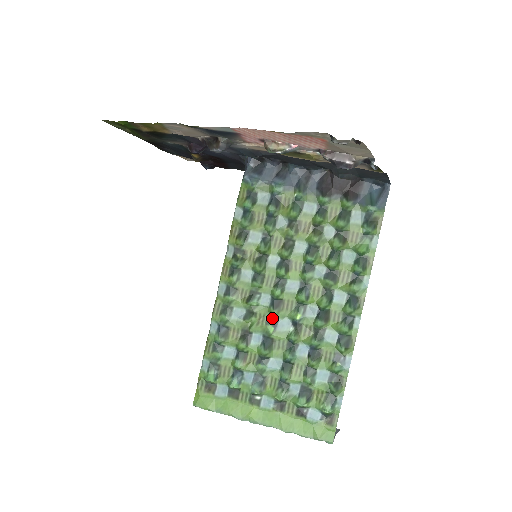
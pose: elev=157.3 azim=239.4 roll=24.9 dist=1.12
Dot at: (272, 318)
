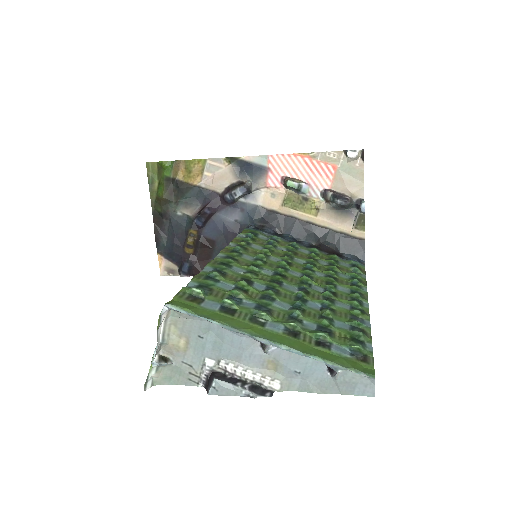
Dot at: (276, 281)
